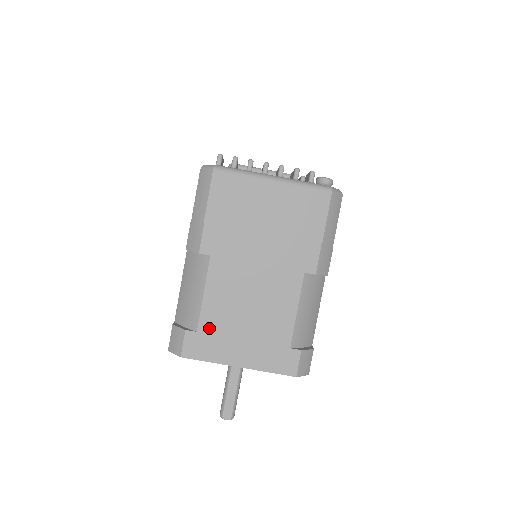
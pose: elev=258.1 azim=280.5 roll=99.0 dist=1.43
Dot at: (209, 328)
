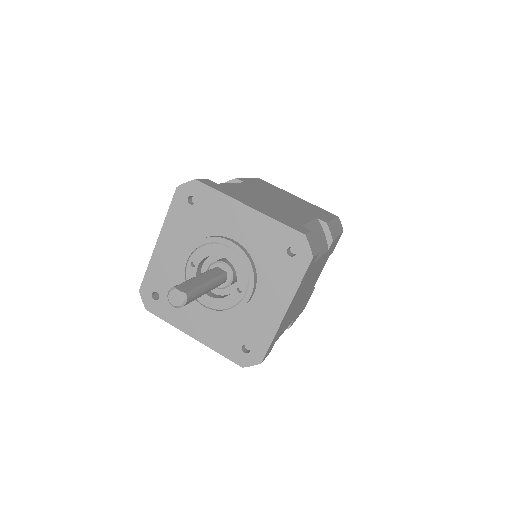
Dot at: (229, 188)
